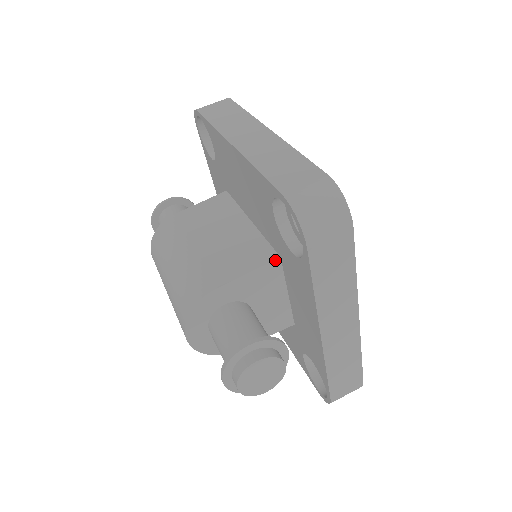
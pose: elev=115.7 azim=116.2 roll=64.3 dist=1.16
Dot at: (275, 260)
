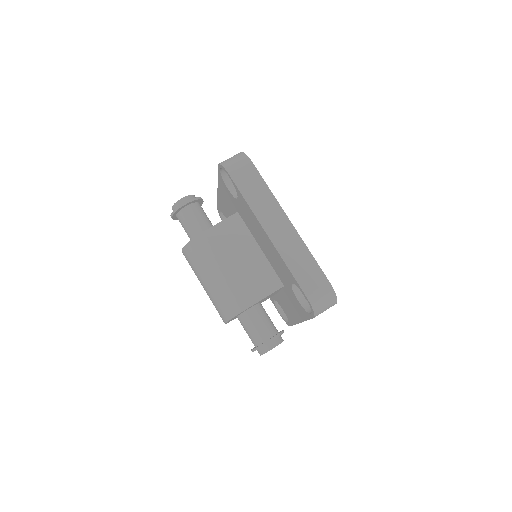
Dot at: occluded
